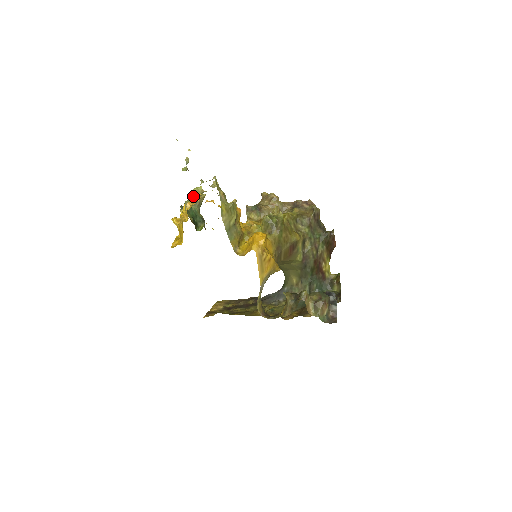
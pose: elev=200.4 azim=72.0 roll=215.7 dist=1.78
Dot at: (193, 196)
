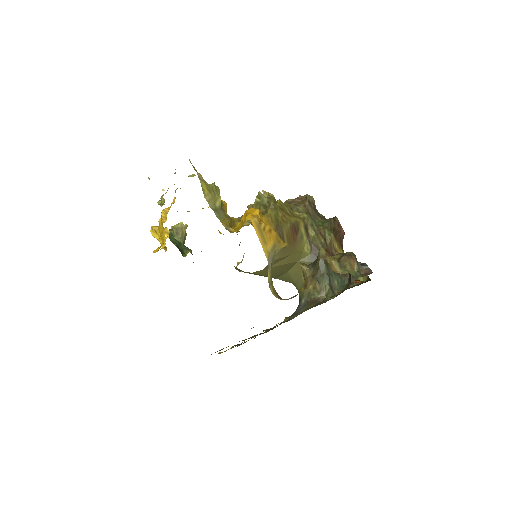
Dot at: (174, 227)
